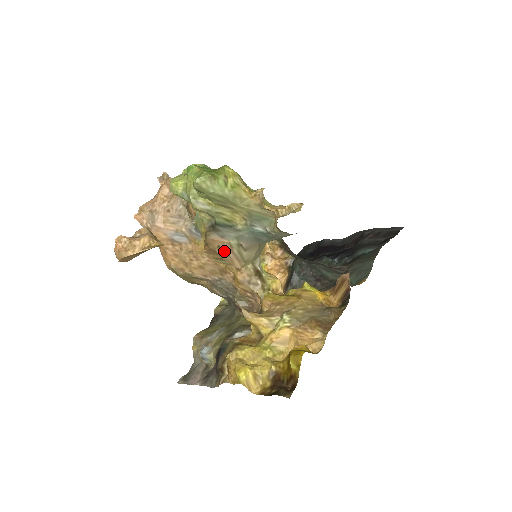
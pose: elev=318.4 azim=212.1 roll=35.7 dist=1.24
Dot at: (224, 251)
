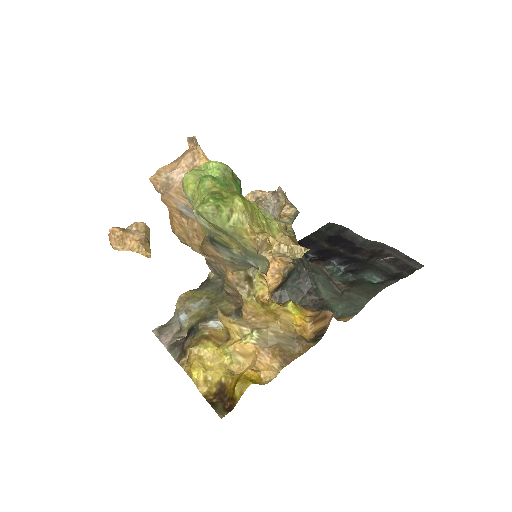
Dot at: (217, 259)
